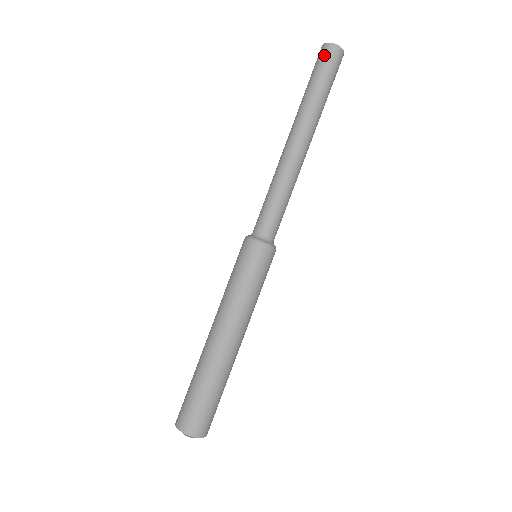
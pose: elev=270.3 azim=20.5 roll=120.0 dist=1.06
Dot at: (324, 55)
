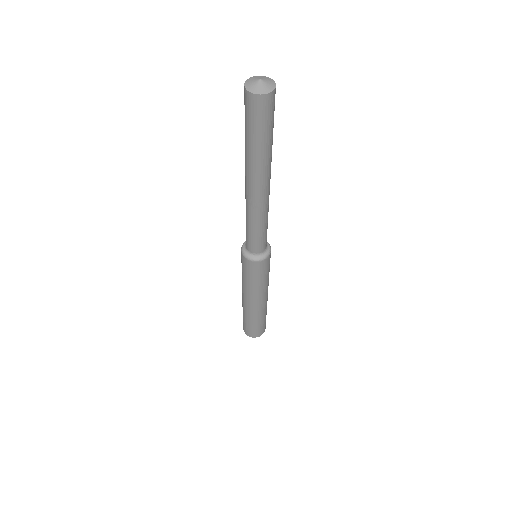
Dot at: (250, 108)
